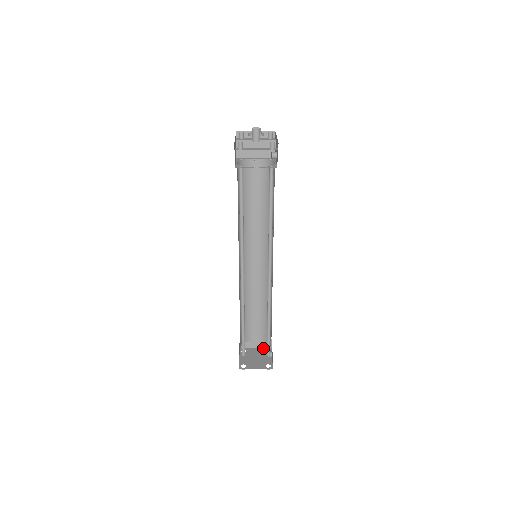
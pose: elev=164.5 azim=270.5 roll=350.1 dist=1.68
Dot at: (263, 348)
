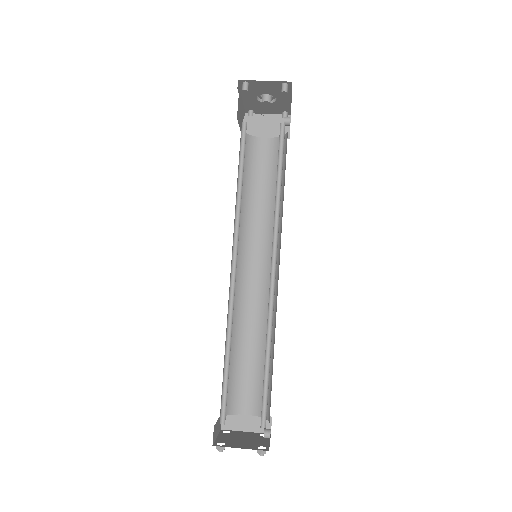
Dot at: (257, 432)
